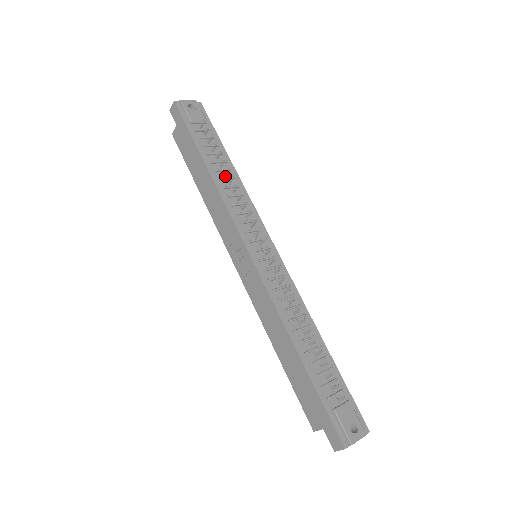
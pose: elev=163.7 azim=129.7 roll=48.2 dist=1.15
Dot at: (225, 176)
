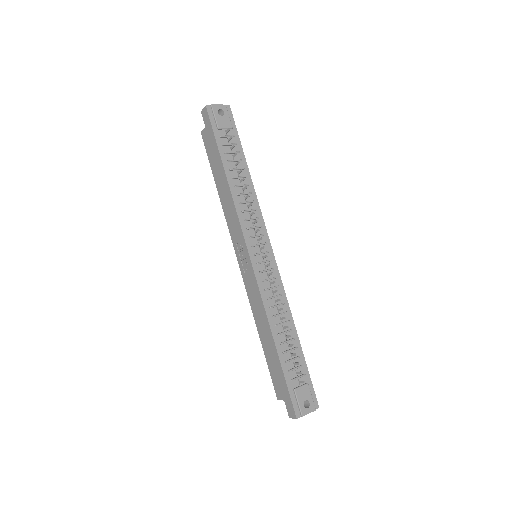
Dot at: (241, 183)
